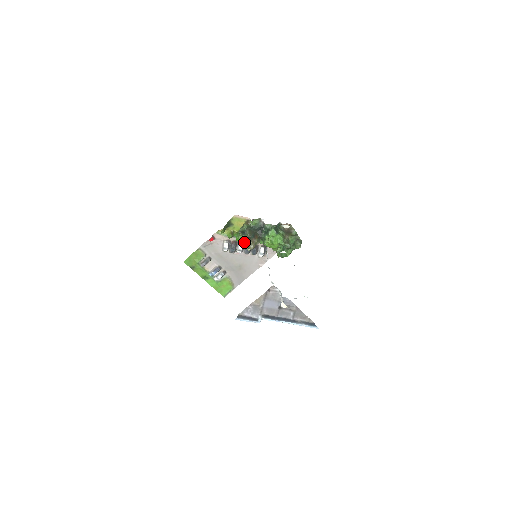
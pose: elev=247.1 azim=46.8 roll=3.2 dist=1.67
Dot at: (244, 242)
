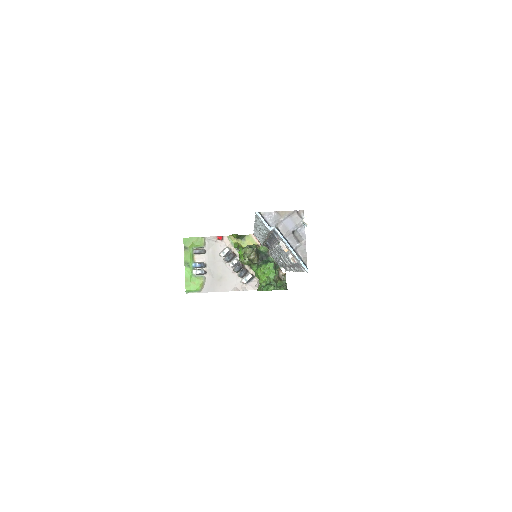
Dot at: (249, 250)
